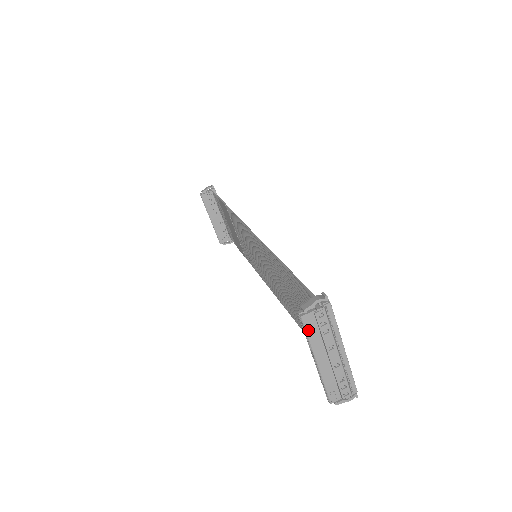
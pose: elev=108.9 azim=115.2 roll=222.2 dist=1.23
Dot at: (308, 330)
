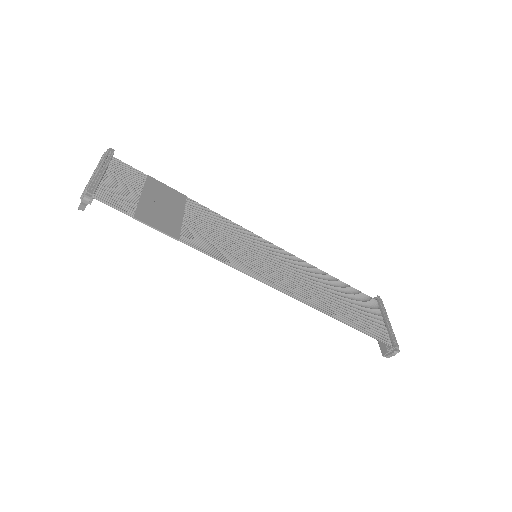
Dot at: occluded
